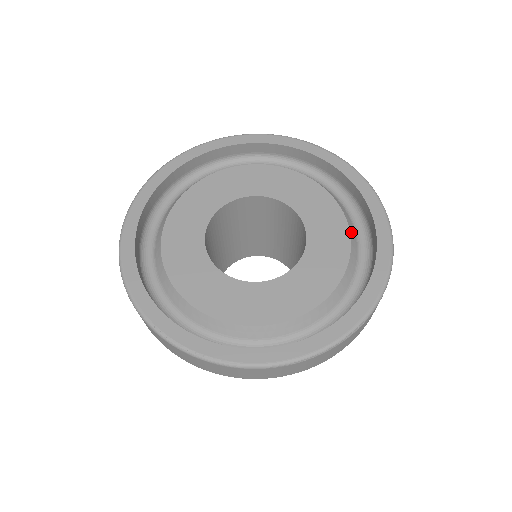
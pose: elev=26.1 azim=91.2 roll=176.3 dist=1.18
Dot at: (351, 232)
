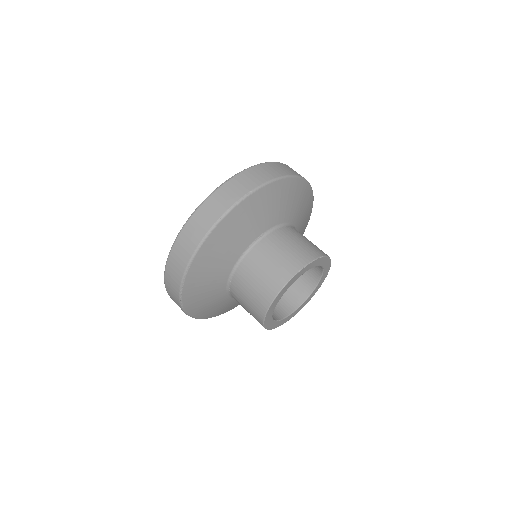
Dot at: occluded
